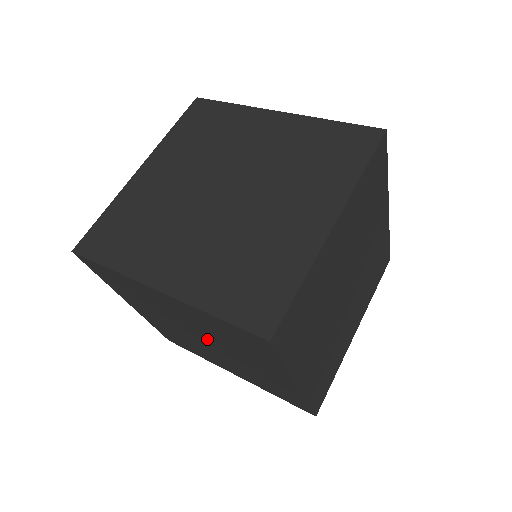
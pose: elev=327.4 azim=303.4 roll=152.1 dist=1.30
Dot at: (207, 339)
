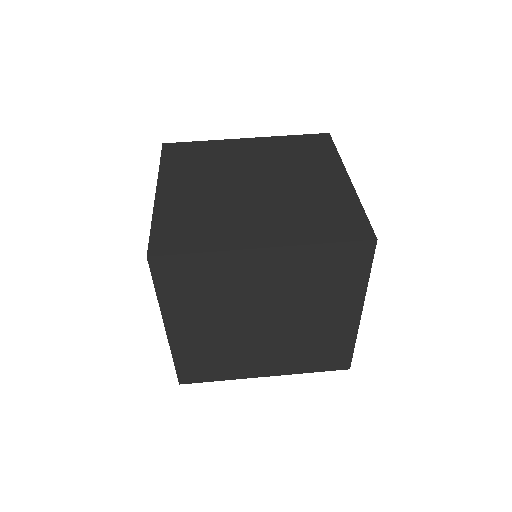
Dot at: (275, 312)
